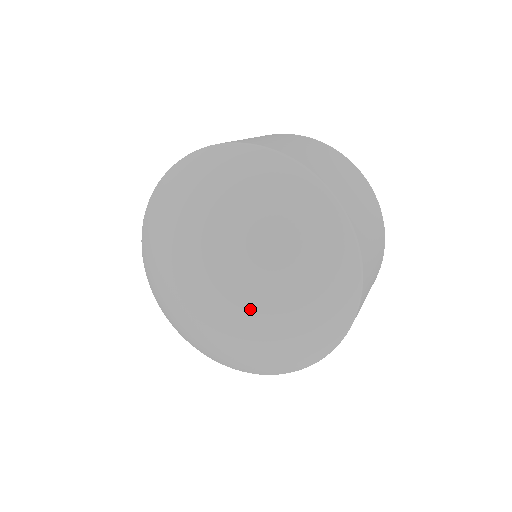
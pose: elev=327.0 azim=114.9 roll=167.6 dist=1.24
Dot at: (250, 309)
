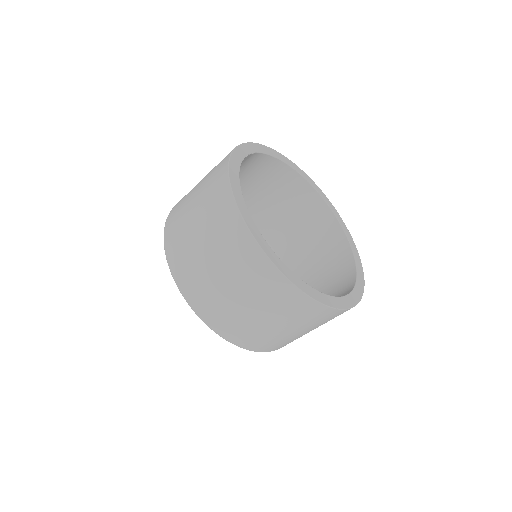
Dot at: occluded
